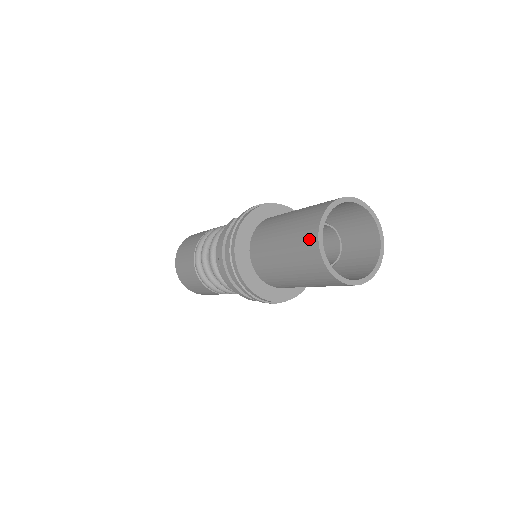
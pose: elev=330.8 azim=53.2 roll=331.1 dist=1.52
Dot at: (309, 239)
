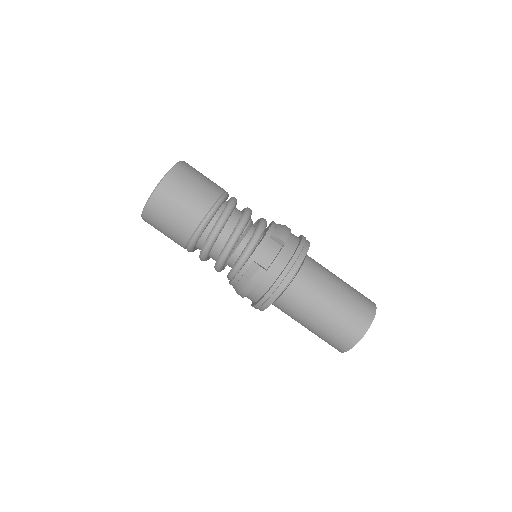
Dot at: (339, 346)
